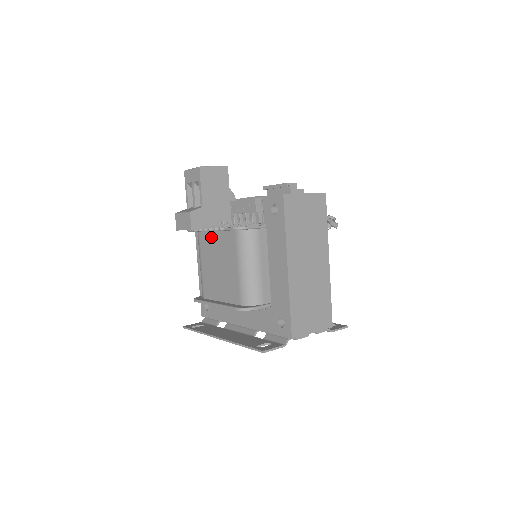
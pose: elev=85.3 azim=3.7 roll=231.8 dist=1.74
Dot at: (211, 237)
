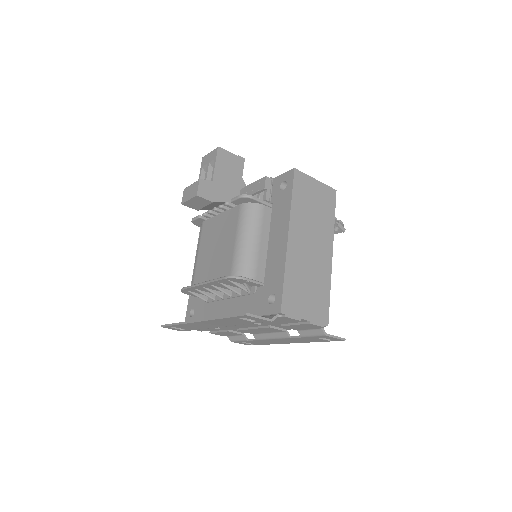
Dot at: (214, 221)
